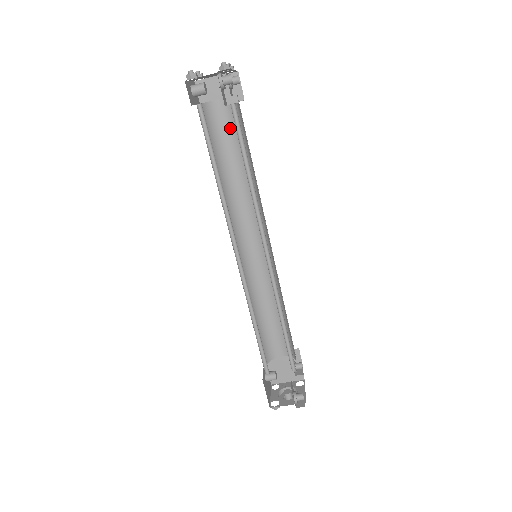
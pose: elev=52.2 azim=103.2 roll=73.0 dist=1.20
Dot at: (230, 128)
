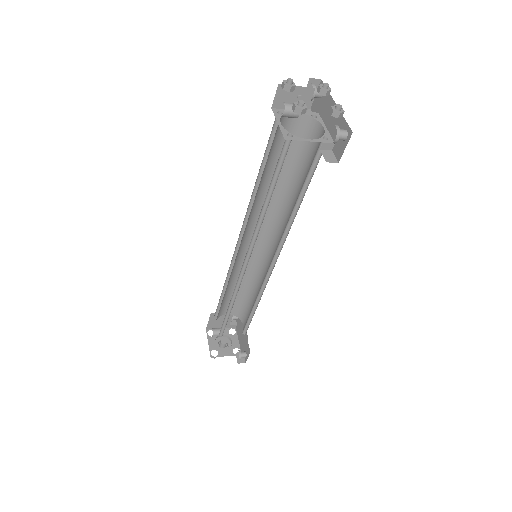
Dot at: occluded
